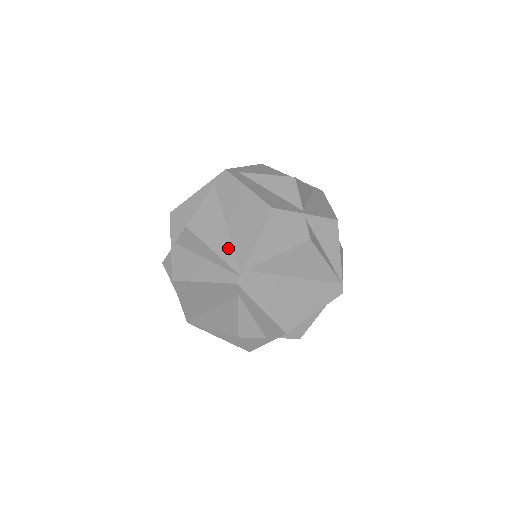
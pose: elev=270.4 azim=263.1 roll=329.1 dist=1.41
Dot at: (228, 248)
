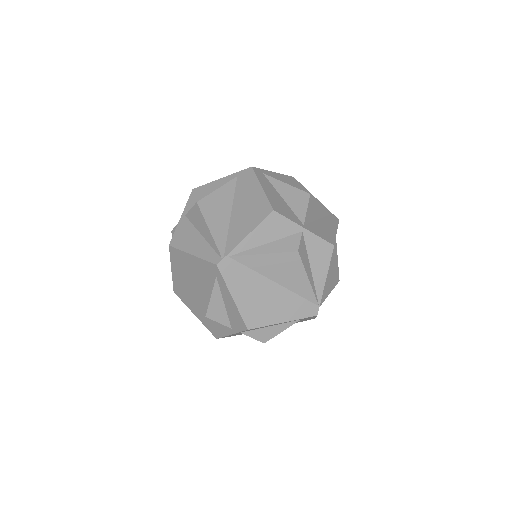
Dot at: (223, 232)
